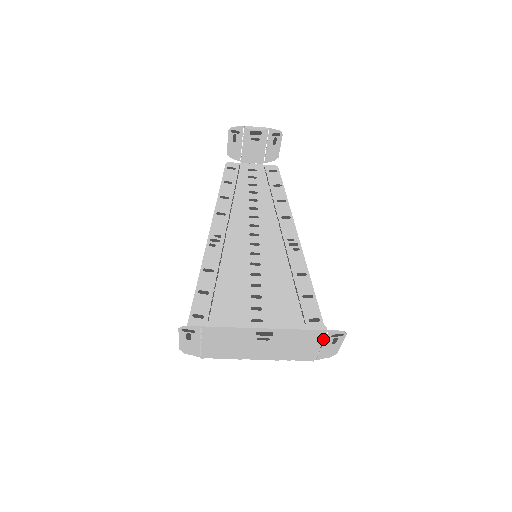
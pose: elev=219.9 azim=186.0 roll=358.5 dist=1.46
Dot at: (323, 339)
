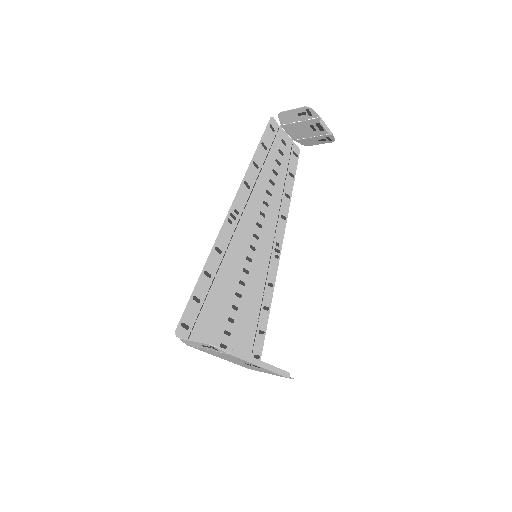
Dot at: occluded
